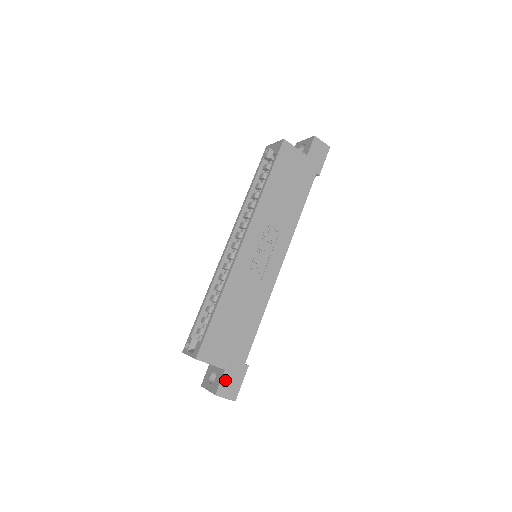
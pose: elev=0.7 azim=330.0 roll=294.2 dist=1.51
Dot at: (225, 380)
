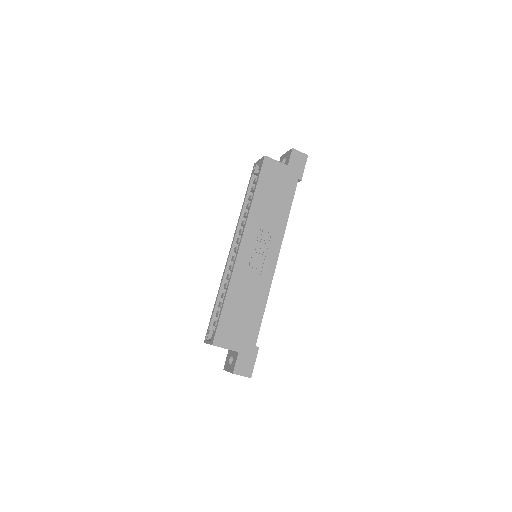
Dot at: (240, 361)
